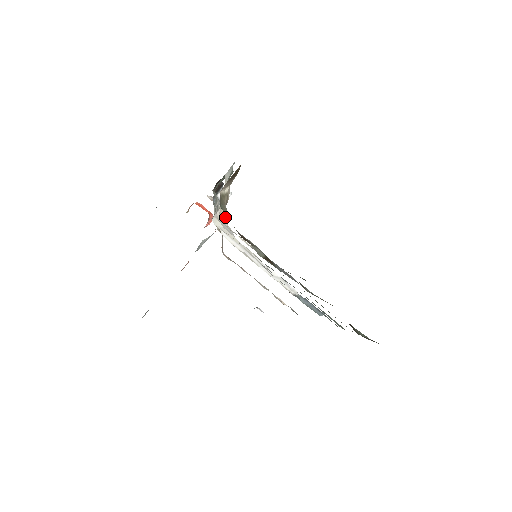
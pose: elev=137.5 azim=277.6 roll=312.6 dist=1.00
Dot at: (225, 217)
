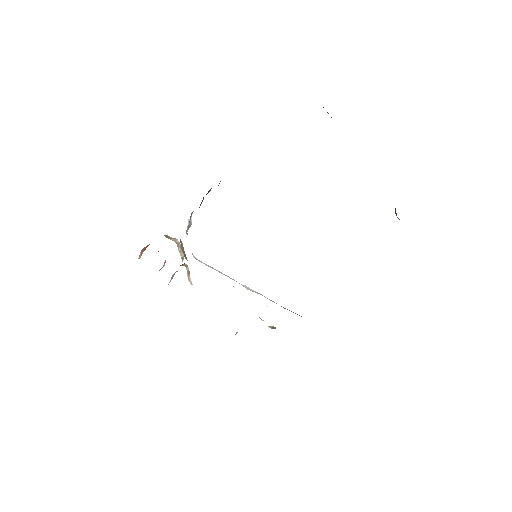
Dot at: occluded
